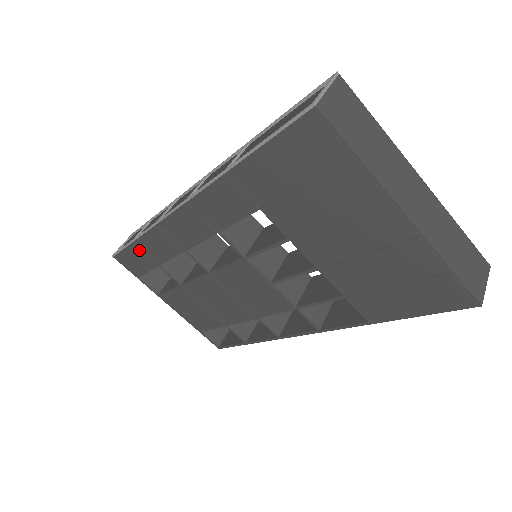
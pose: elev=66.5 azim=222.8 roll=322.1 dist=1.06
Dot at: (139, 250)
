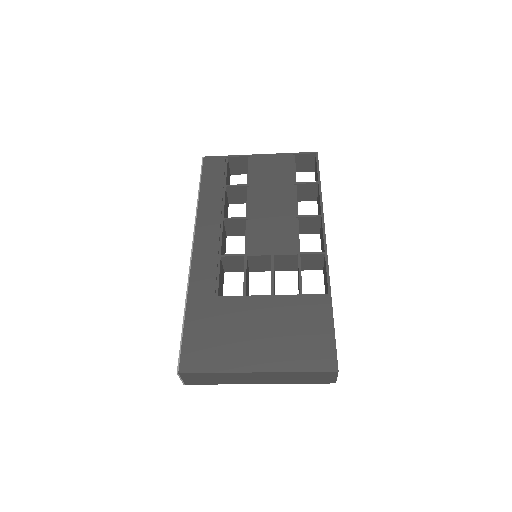
Dot at: occluded
